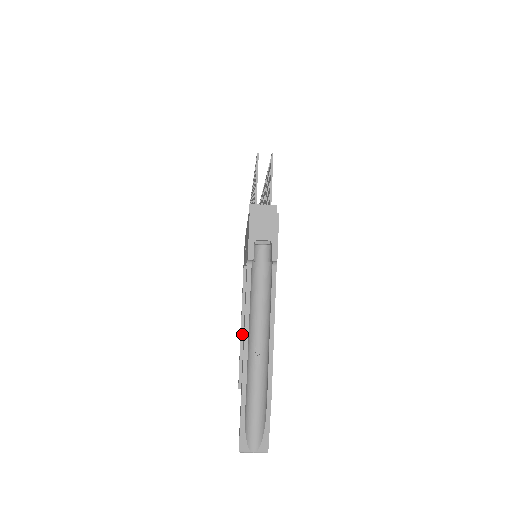
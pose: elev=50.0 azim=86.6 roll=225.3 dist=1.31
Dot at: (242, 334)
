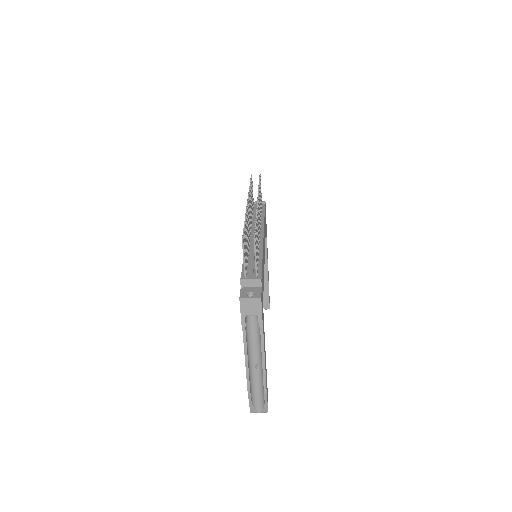
Dot at: occluded
